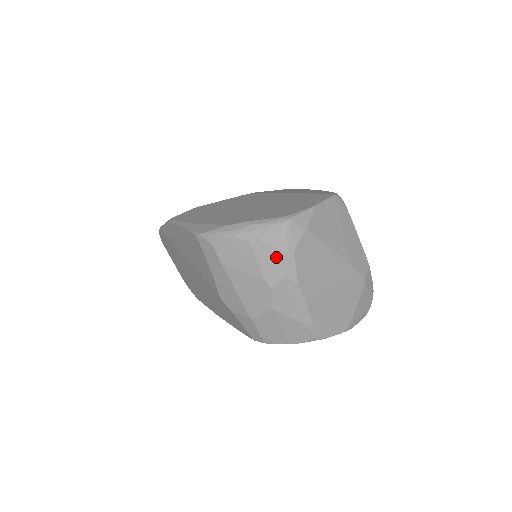
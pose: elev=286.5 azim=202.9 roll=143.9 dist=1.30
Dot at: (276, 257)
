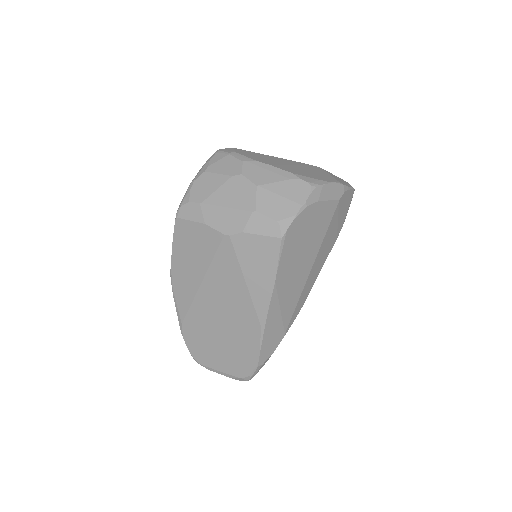
Dot at: (227, 161)
